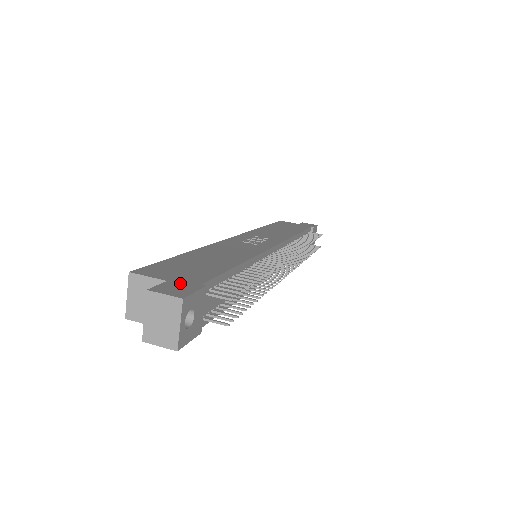
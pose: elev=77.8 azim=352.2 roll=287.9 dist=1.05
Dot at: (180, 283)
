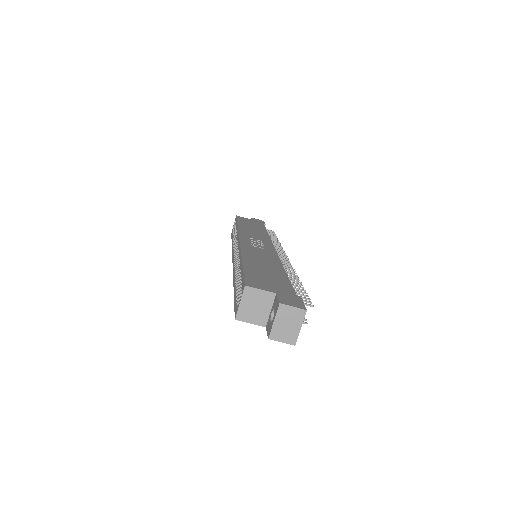
Dot at: (286, 295)
